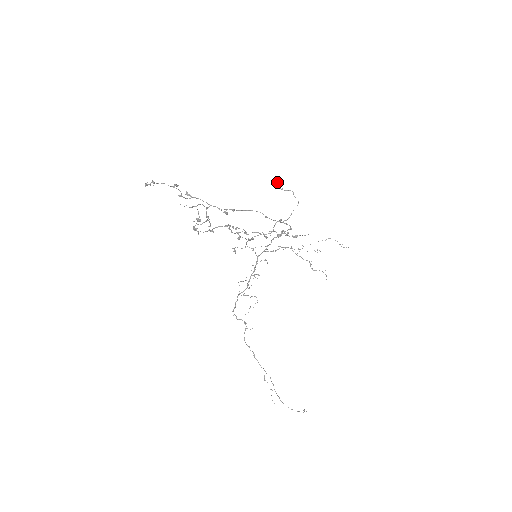
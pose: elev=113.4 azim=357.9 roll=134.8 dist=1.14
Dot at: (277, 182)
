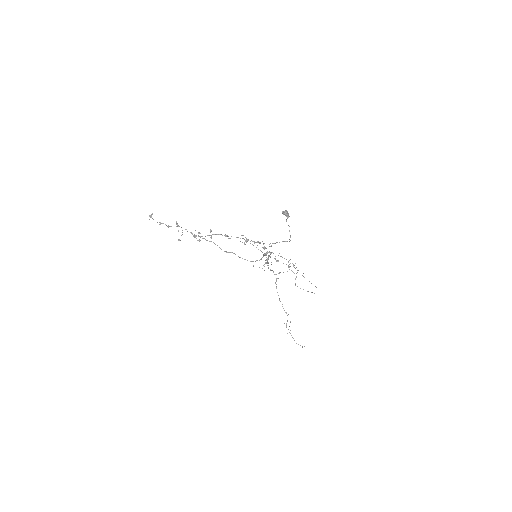
Dot at: (283, 214)
